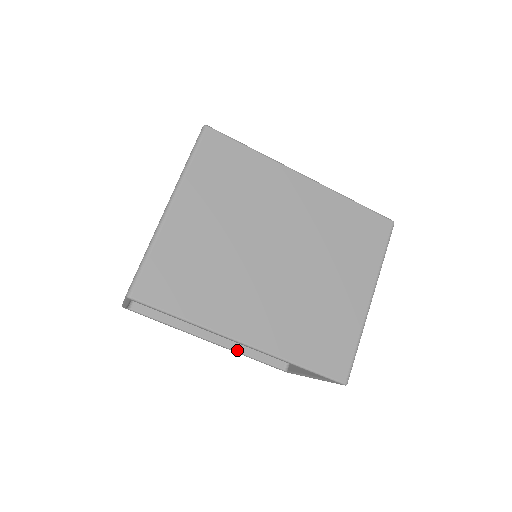
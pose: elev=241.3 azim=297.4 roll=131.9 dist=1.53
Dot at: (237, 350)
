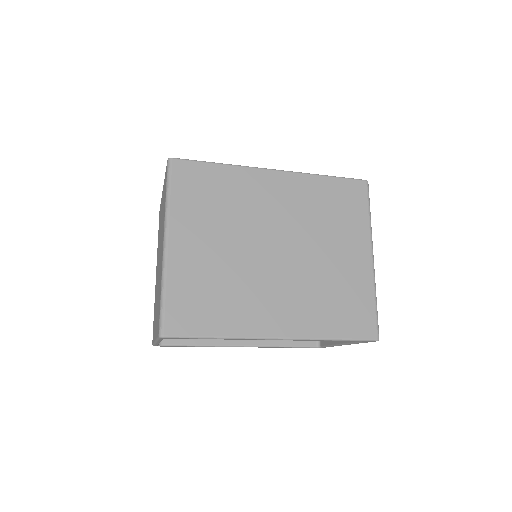
Dot at: (269, 345)
